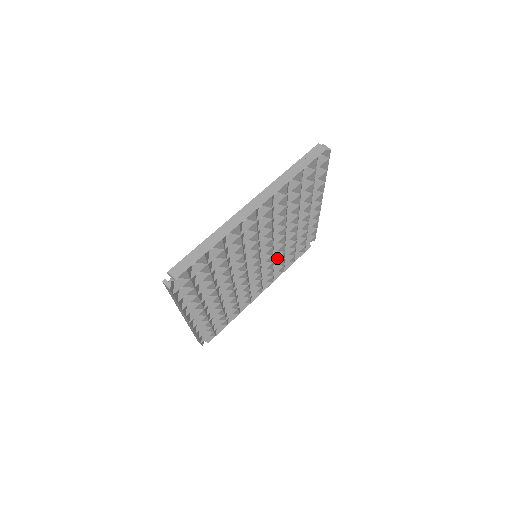
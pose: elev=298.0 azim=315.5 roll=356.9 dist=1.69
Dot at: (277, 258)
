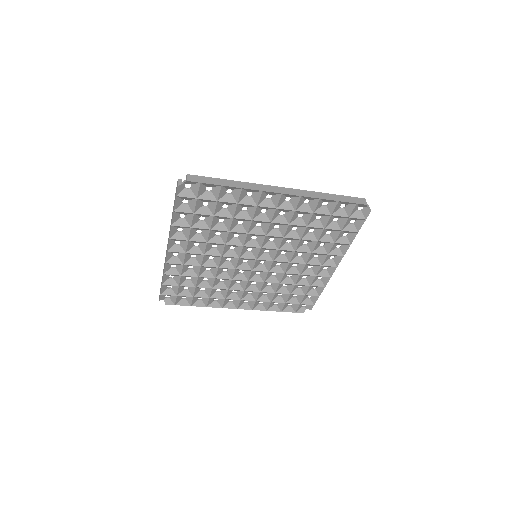
Dot at: (270, 286)
